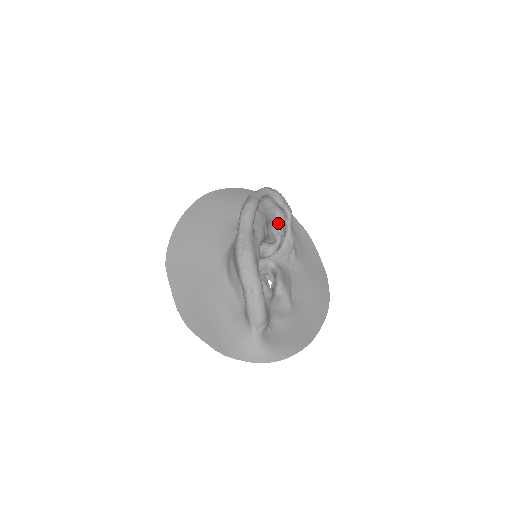
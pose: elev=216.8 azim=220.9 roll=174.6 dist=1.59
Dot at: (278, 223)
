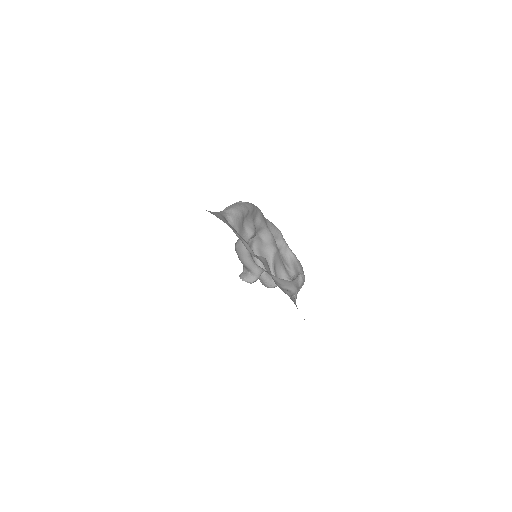
Dot at: occluded
